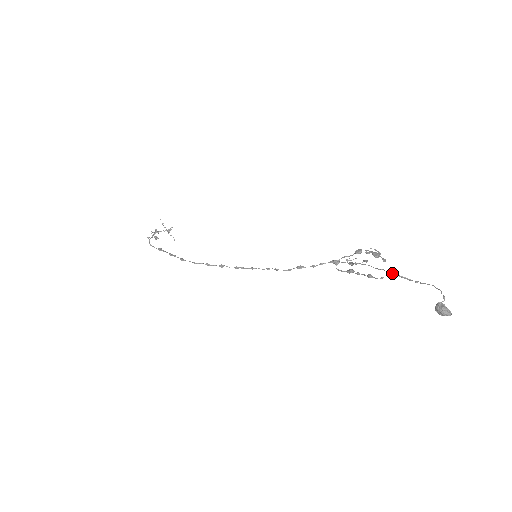
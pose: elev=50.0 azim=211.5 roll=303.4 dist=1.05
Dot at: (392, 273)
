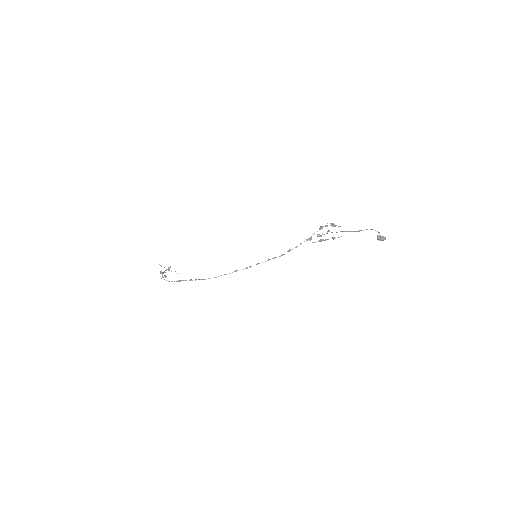
Dot at: (347, 231)
